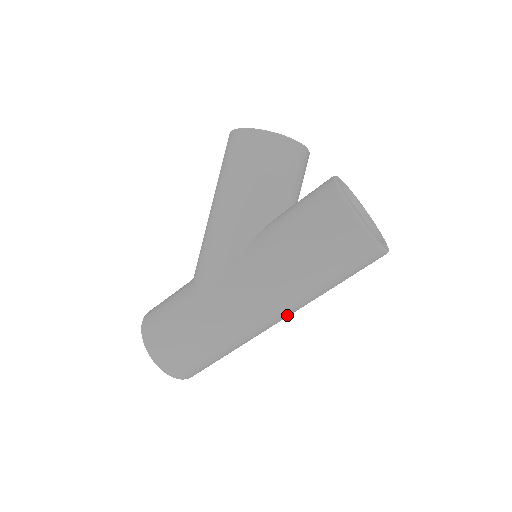
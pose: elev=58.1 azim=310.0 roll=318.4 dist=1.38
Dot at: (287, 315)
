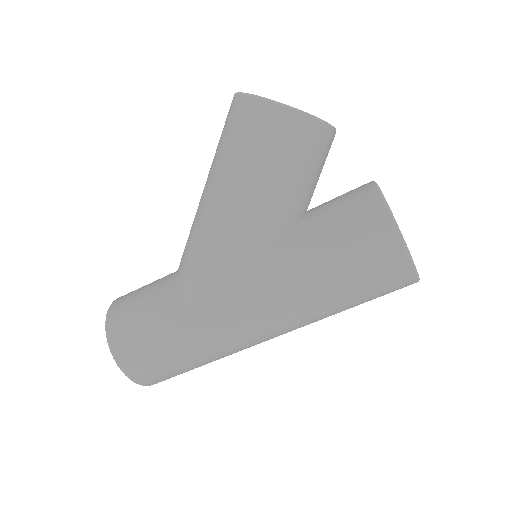
Dot at: occluded
